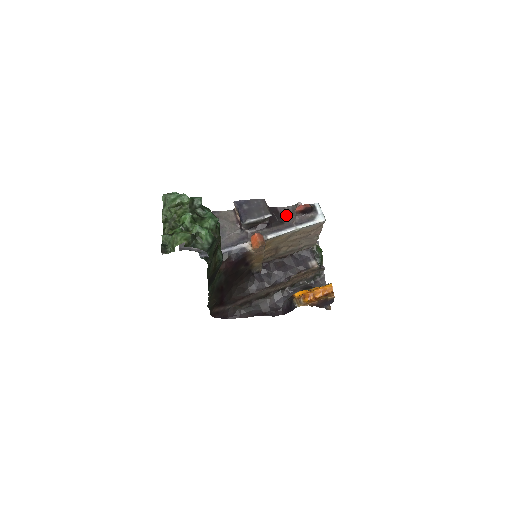
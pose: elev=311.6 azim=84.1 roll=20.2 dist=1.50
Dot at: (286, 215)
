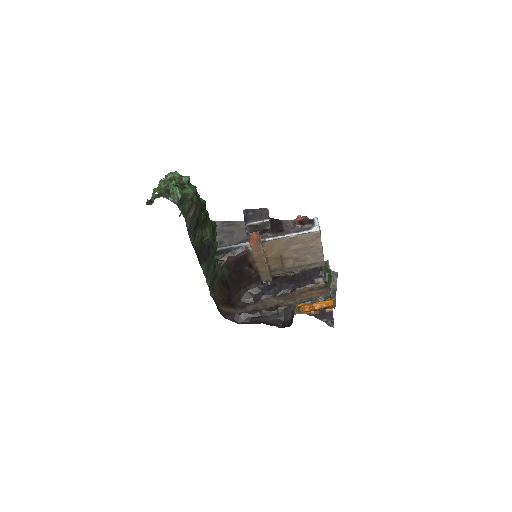
Dot at: (288, 226)
